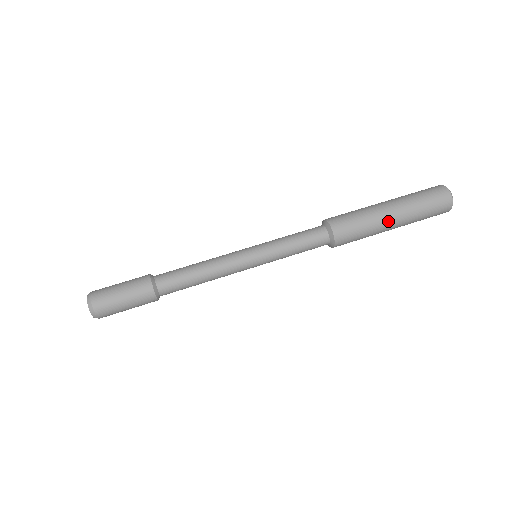
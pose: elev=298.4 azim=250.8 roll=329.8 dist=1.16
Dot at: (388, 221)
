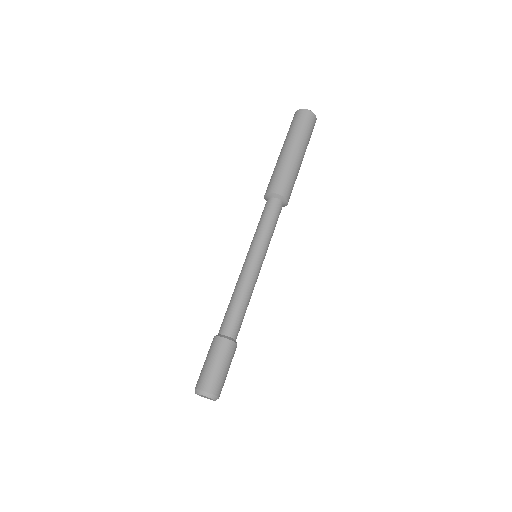
Dot at: (300, 160)
